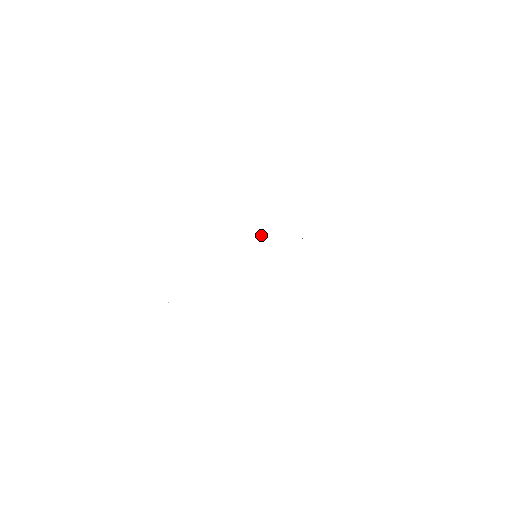
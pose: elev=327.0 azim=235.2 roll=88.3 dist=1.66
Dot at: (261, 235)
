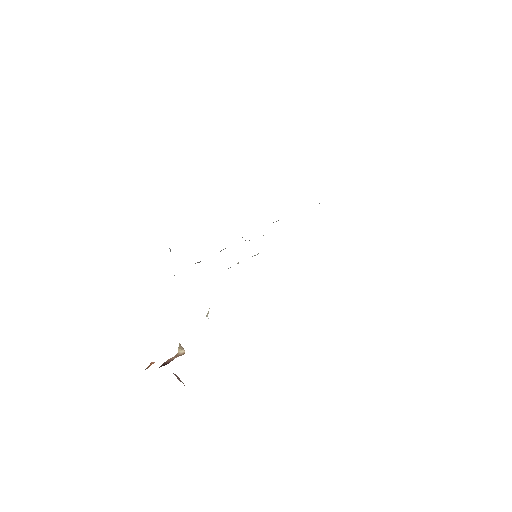
Dot at: occluded
